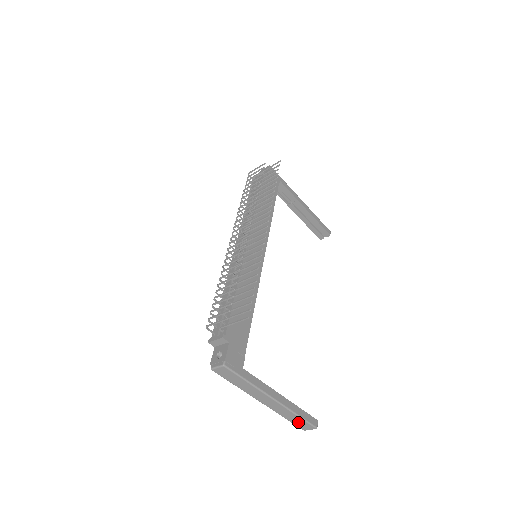
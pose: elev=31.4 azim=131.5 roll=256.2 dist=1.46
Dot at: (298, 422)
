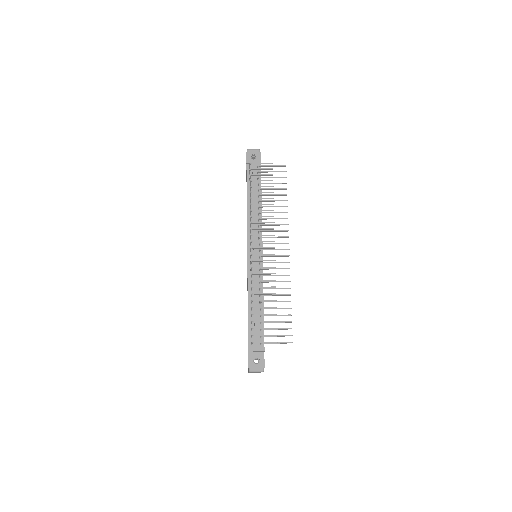
Dot at: occluded
